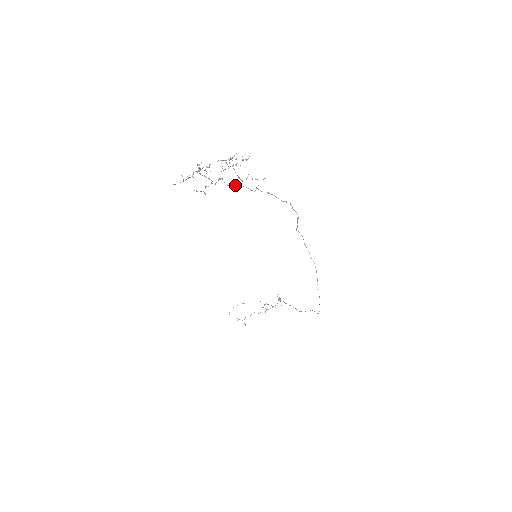
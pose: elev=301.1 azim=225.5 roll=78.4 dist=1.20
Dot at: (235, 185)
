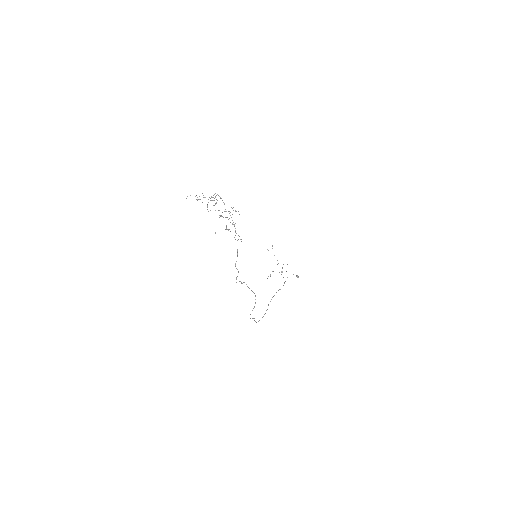
Dot at: occluded
